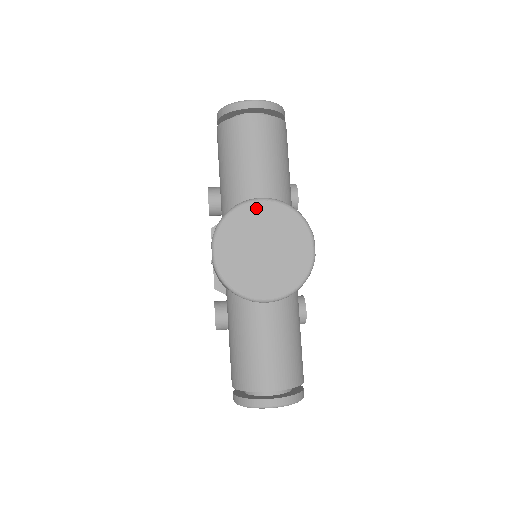
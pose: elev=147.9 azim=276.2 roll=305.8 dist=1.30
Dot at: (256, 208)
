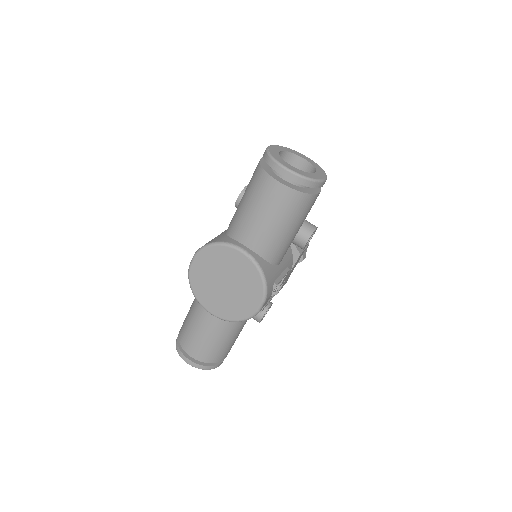
Dot at: (235, 255)
